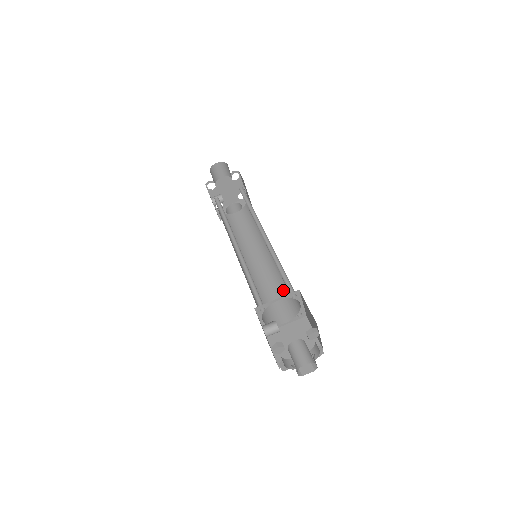
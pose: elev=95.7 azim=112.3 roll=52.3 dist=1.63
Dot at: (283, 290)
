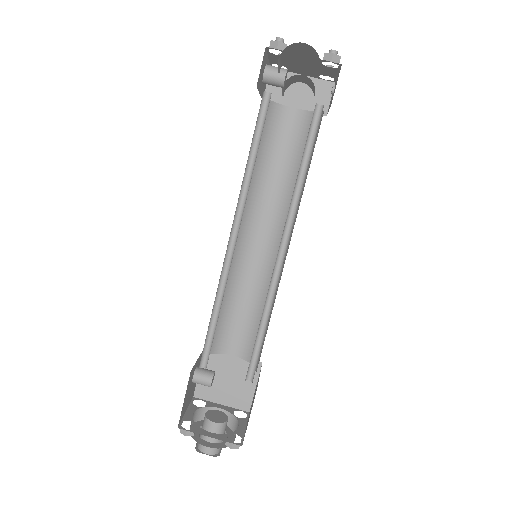
Dot at: (259, 317)
